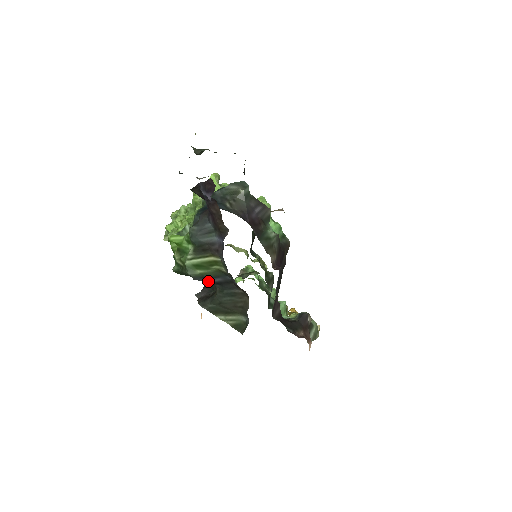
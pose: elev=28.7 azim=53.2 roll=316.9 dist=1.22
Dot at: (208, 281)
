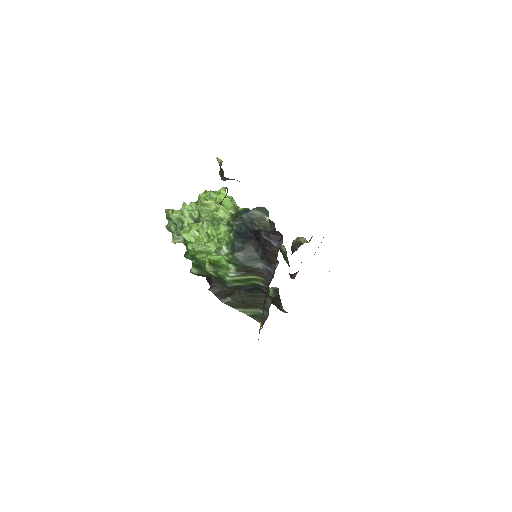
Dot at: occluded
